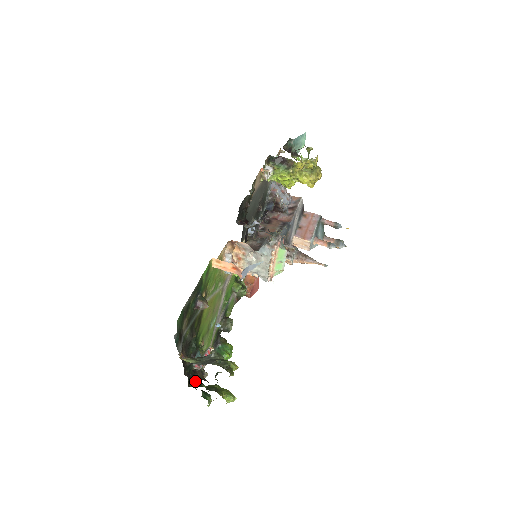
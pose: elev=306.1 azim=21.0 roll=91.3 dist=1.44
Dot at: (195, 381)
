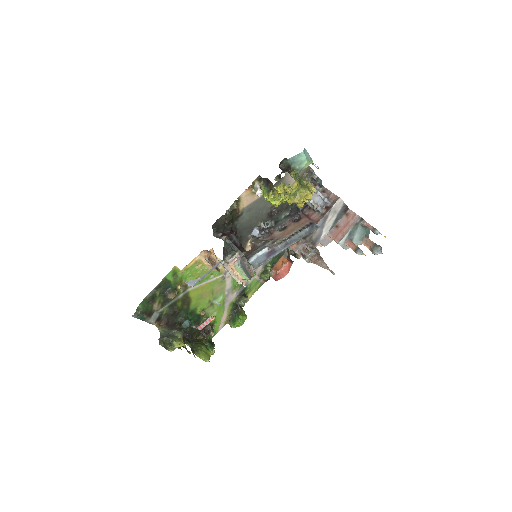
Dot at: (202, 336)
